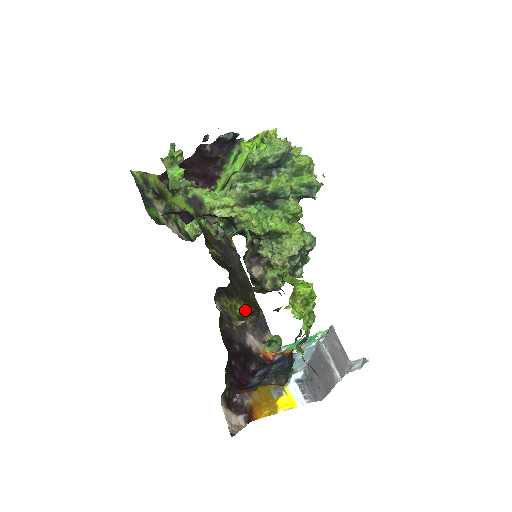
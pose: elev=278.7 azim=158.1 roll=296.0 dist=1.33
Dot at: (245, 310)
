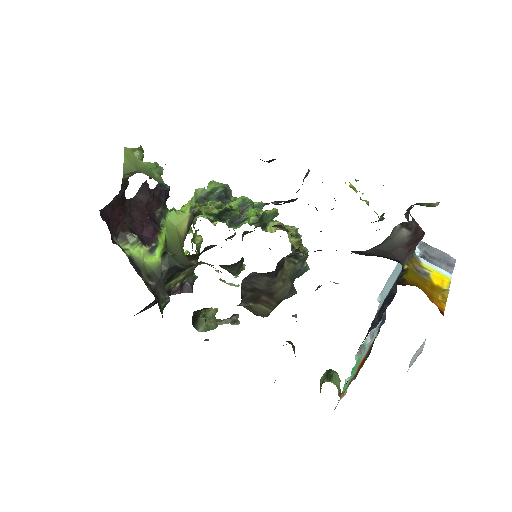
Dot at: occluded
